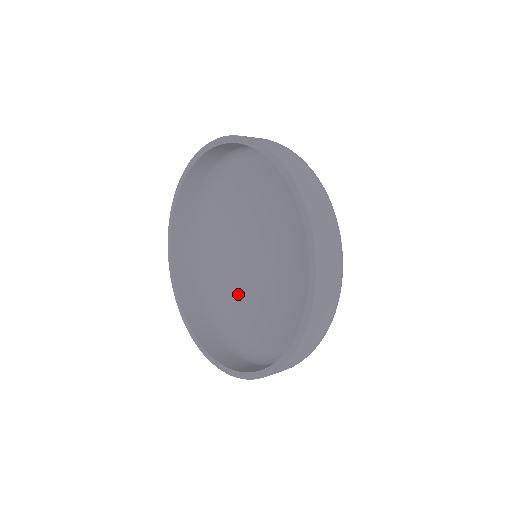
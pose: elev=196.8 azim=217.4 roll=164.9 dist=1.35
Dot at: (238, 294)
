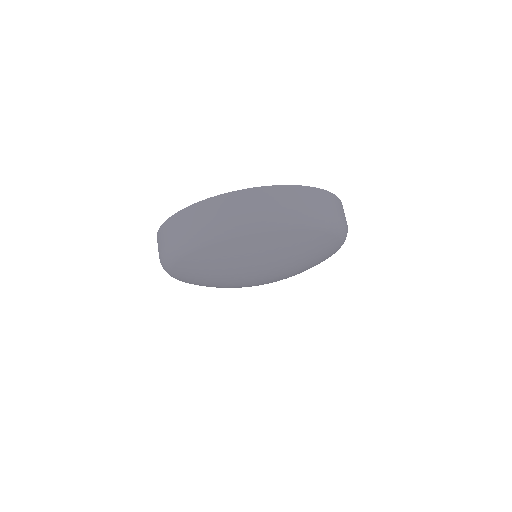
Dot at: occluded
